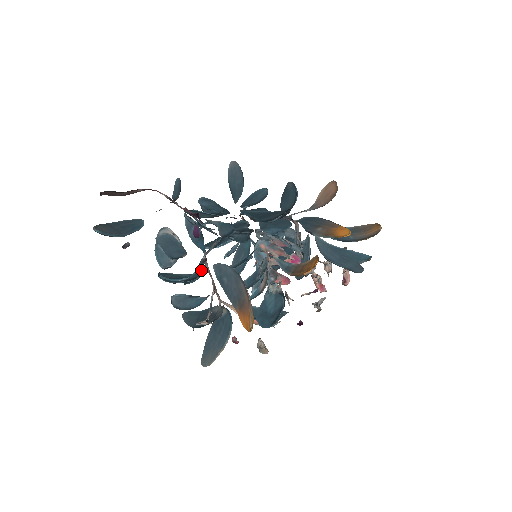
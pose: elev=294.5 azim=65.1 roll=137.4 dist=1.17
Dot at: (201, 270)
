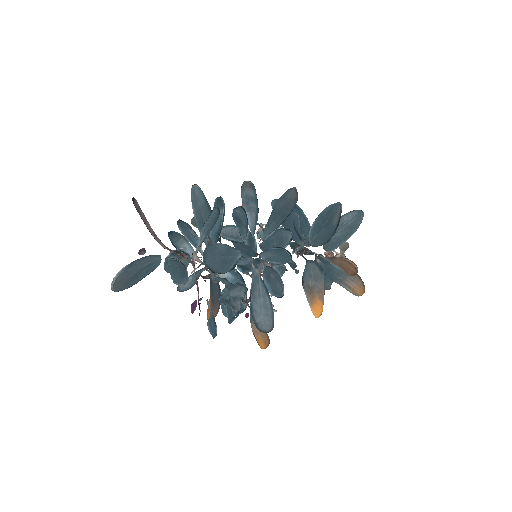
Dot at: occluded
